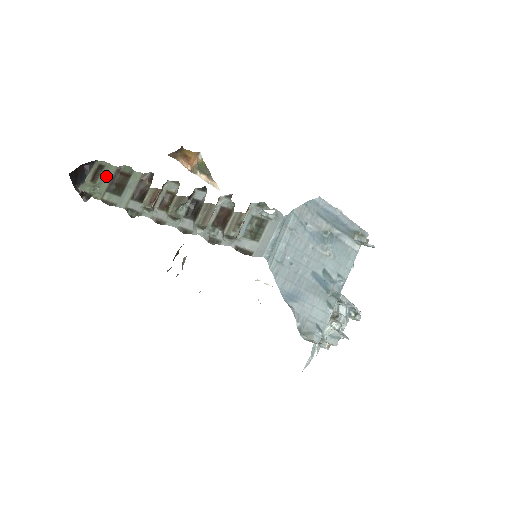
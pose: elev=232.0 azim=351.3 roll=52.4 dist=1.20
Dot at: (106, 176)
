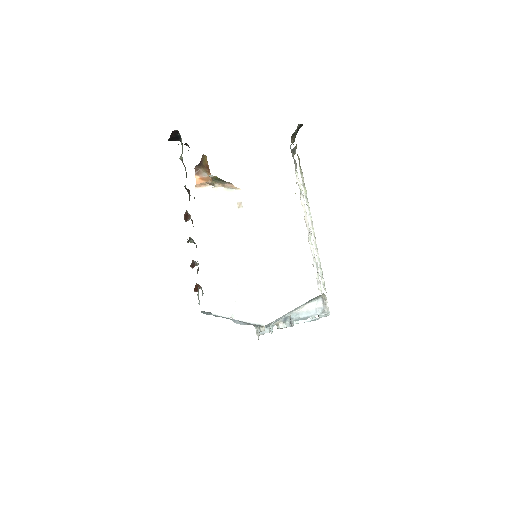
Dot at: occluded
